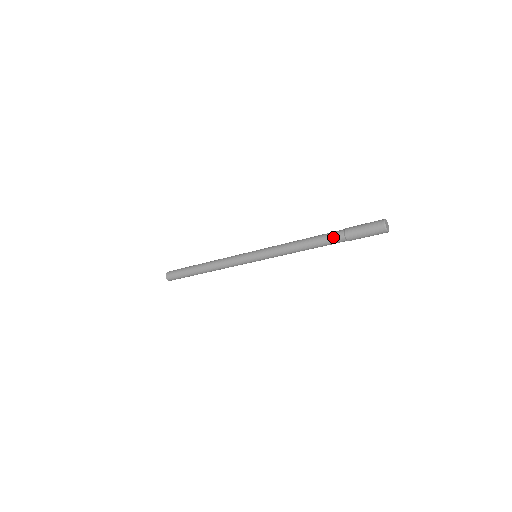
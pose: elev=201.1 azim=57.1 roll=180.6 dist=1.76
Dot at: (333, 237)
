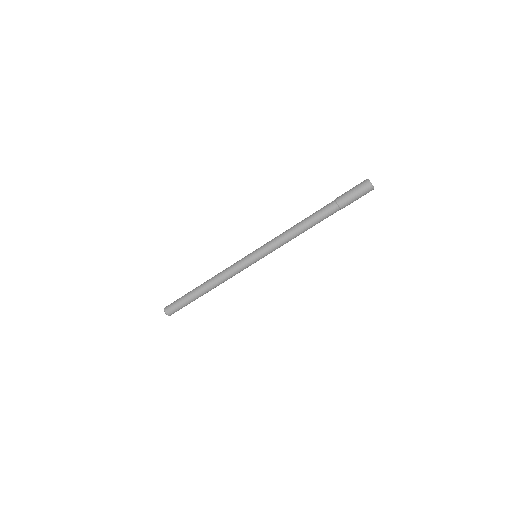
Dot at: (325, 206)
